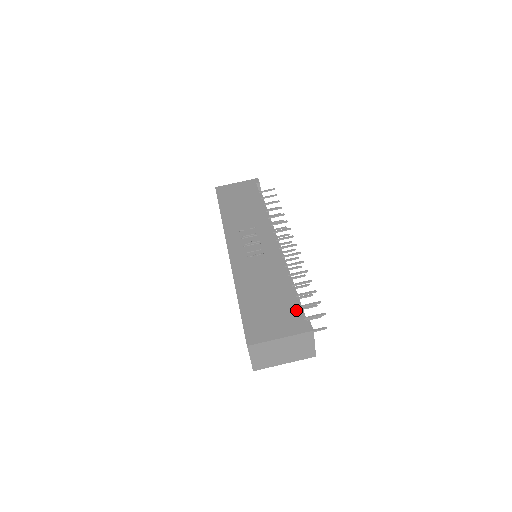
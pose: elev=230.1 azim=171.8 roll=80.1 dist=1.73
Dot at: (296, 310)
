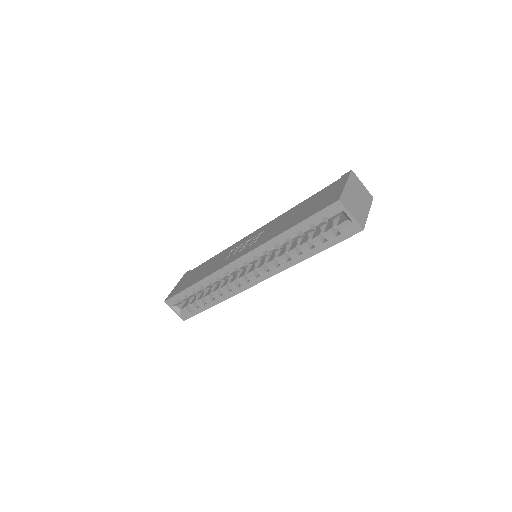
Dot at: (327, 187)
